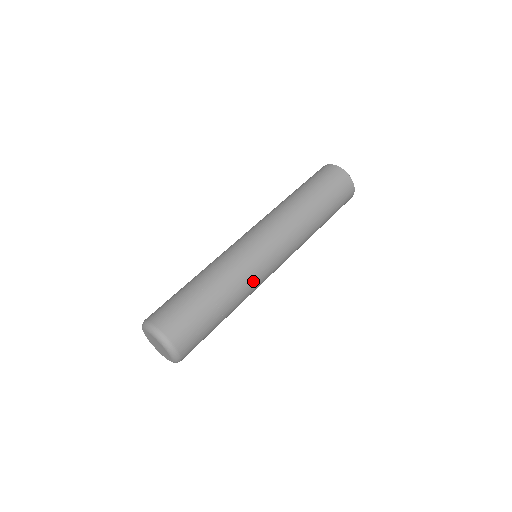
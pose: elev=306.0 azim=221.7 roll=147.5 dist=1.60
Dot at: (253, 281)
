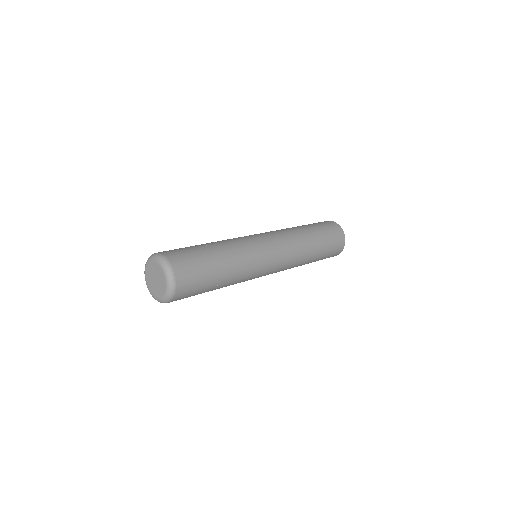
Dot at: (244, 243)
